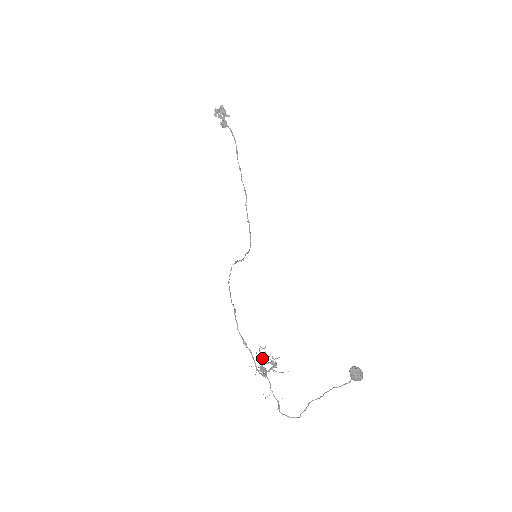
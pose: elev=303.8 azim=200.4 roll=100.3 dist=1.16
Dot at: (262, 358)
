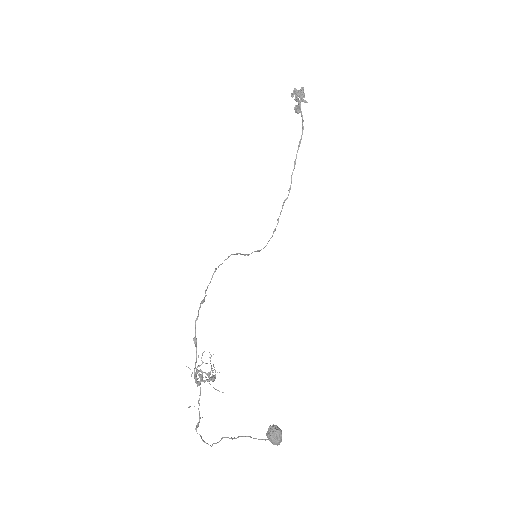
Dot at: (201, 364)
